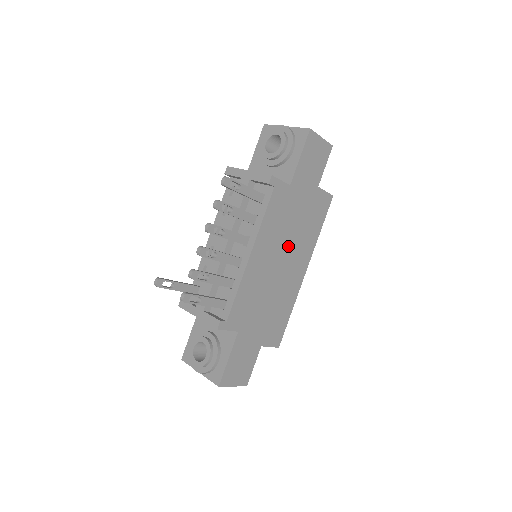
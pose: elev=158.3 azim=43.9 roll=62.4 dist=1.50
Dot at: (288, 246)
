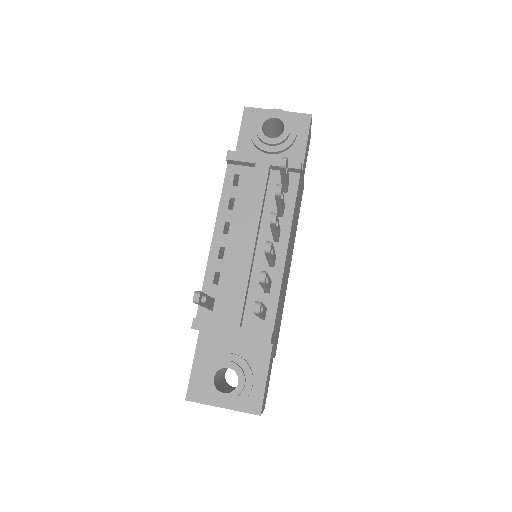
Dot at: (292, 241)
